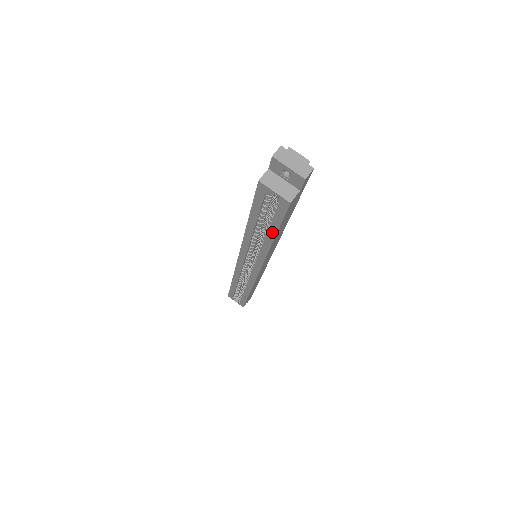
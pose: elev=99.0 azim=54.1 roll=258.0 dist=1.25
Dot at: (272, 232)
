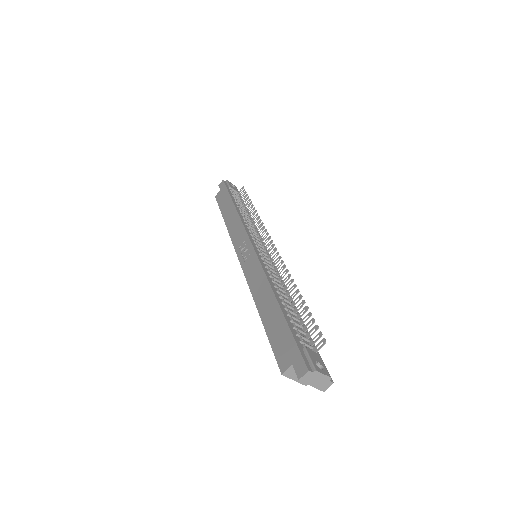
Dot at: occluded
